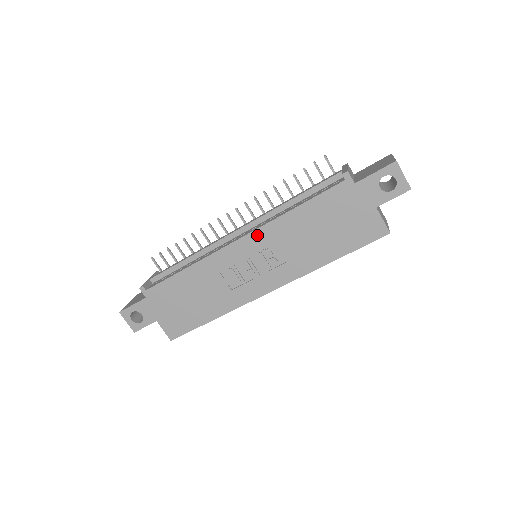
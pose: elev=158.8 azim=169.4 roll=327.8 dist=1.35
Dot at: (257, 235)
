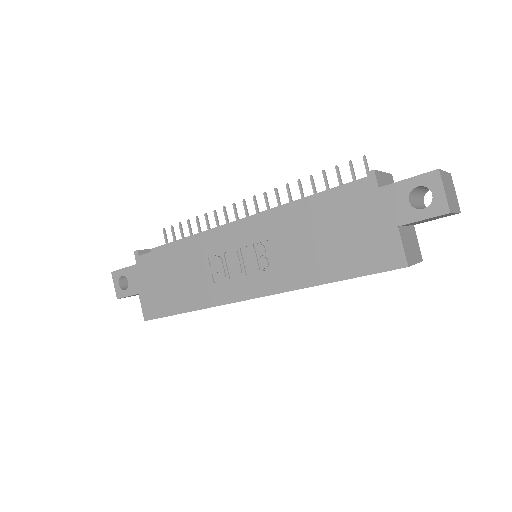
Dot at: (255, 225)
